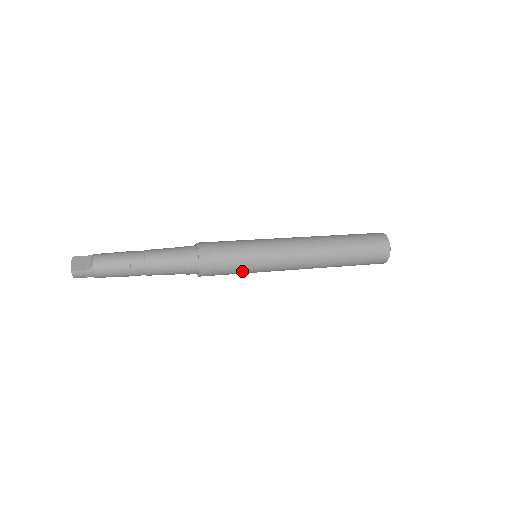
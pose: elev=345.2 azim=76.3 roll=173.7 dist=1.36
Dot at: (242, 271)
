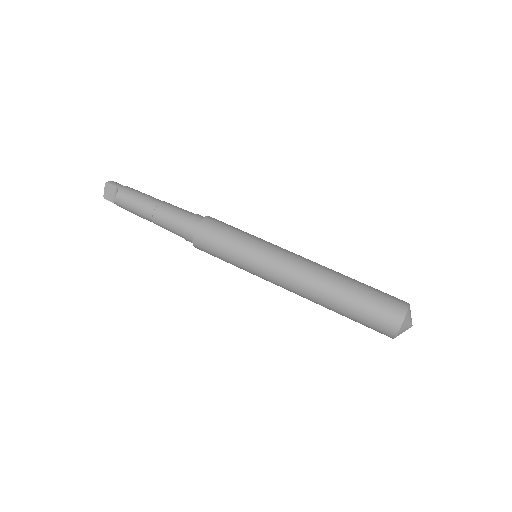
Dot at: occluded
